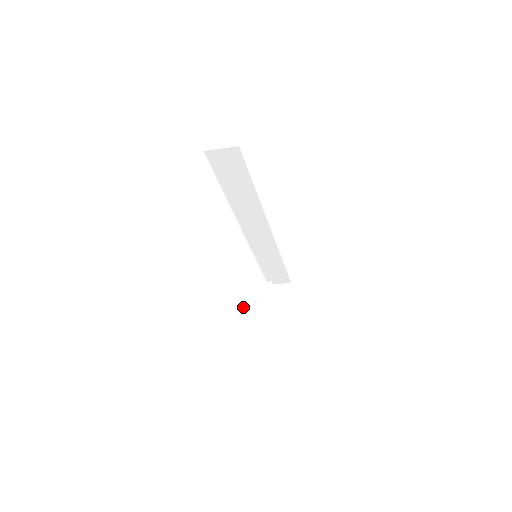
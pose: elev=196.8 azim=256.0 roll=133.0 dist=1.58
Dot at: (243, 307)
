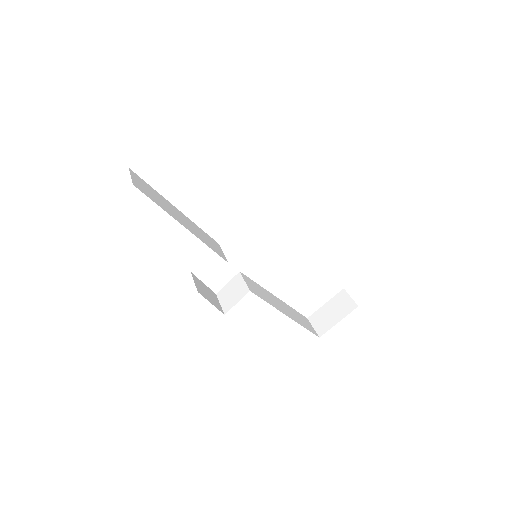
Dot at: (220, 292)
